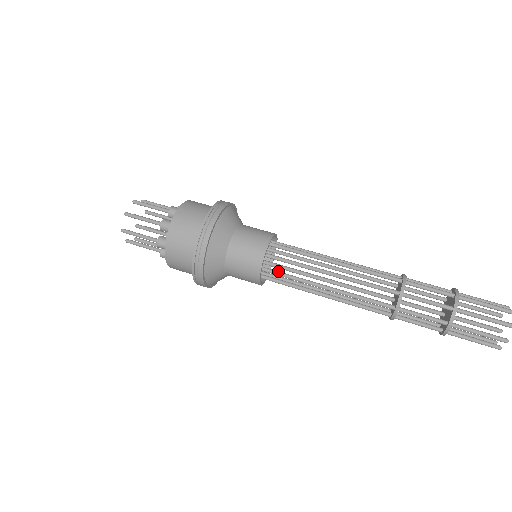
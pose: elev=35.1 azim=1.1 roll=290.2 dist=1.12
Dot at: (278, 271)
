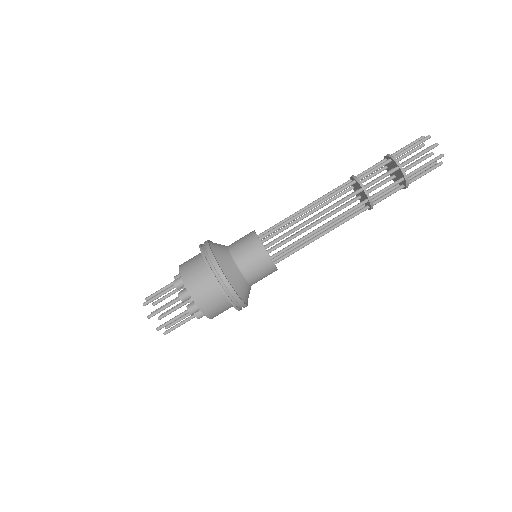
Dot at: (281, 250)
